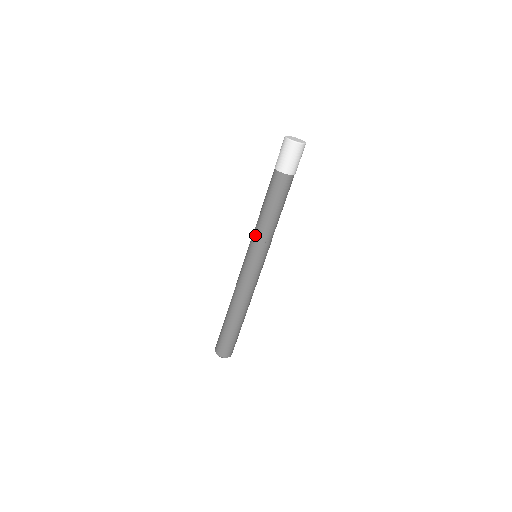
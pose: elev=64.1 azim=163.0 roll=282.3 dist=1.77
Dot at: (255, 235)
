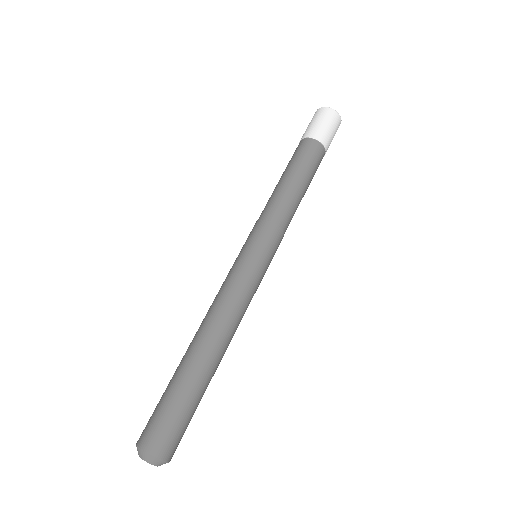
Dot at: (264, 216)
